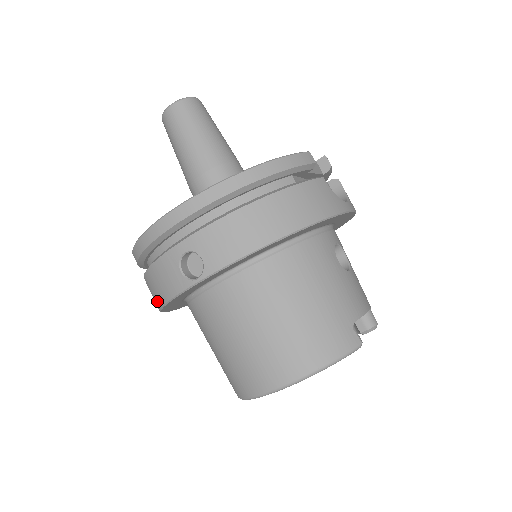
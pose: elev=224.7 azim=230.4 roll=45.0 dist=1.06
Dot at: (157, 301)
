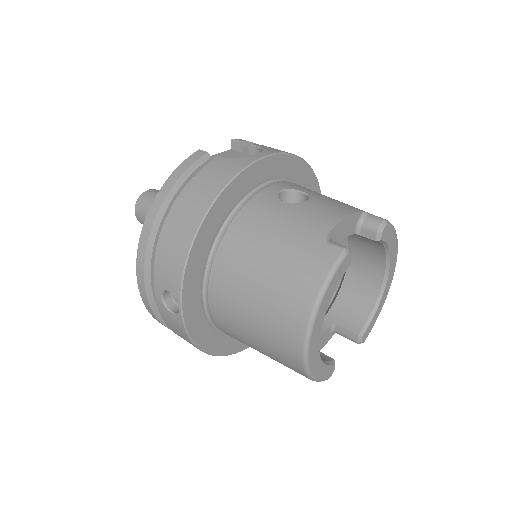
Dot at: occluded
